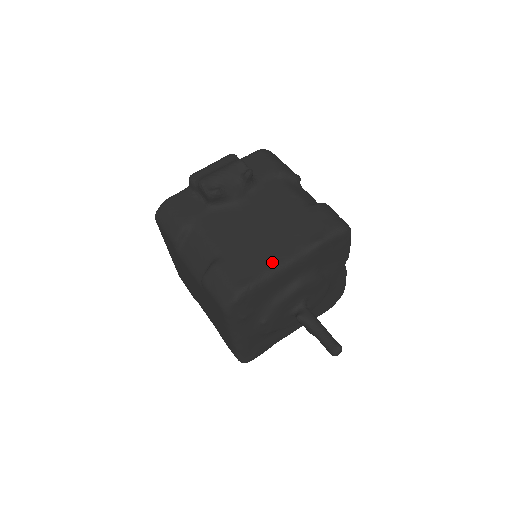
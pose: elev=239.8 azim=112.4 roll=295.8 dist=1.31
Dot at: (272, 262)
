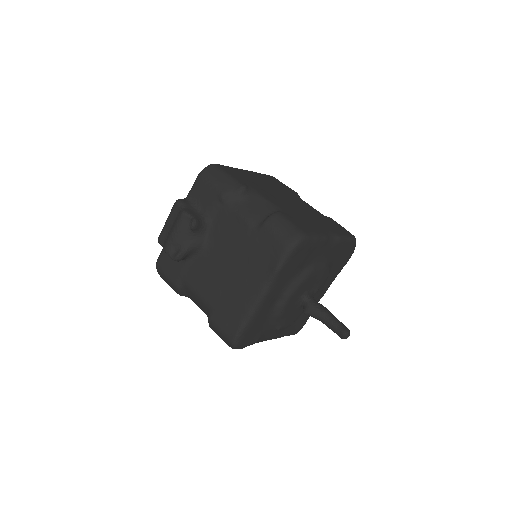
Dot at: (247, 304)
